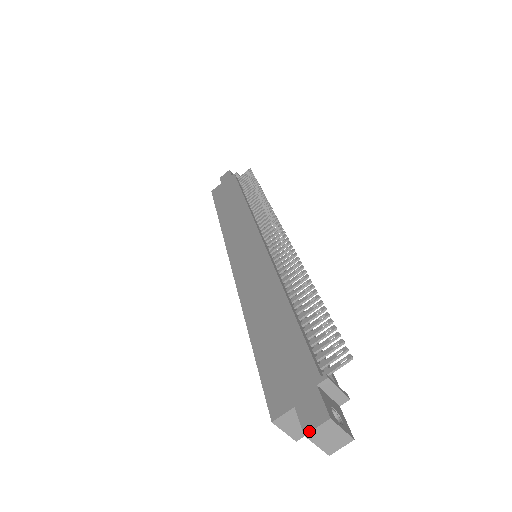
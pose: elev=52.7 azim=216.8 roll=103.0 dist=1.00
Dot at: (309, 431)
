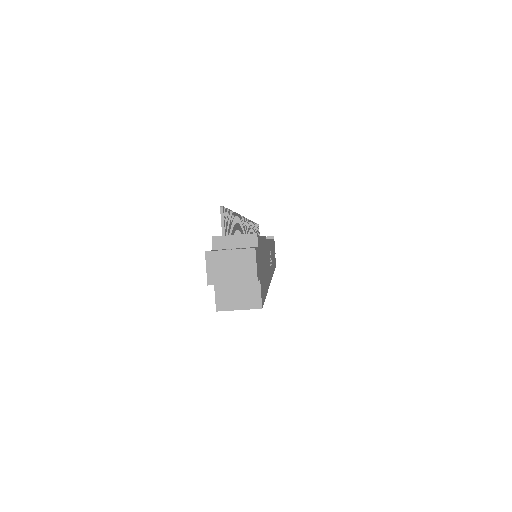
Dot at: (207, 278)
